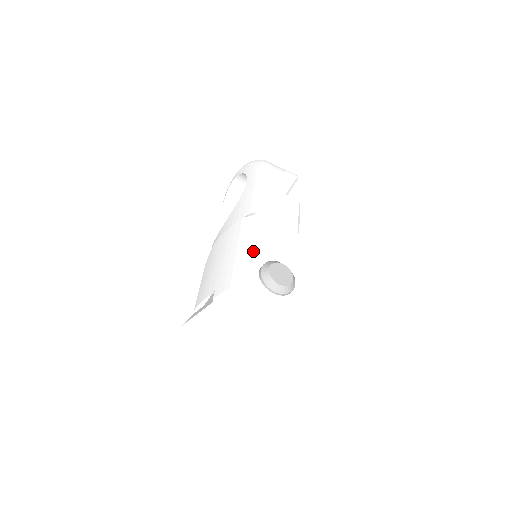
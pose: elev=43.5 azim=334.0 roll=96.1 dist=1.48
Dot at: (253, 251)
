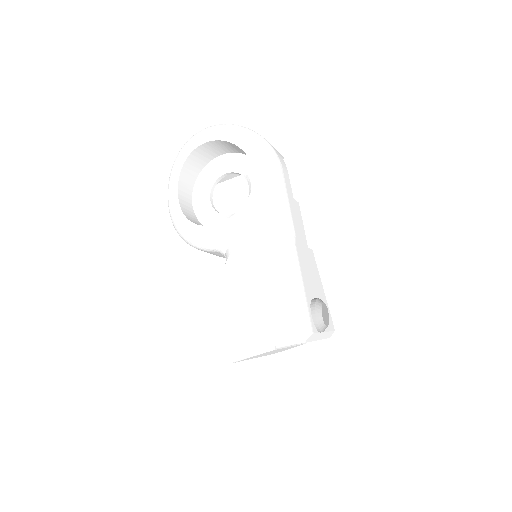
Dot at: (304, 291)
